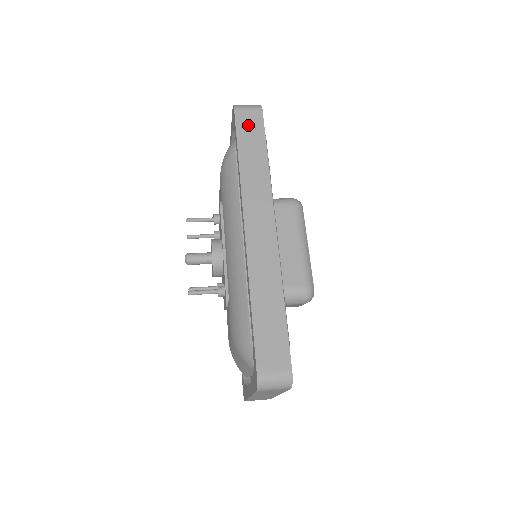
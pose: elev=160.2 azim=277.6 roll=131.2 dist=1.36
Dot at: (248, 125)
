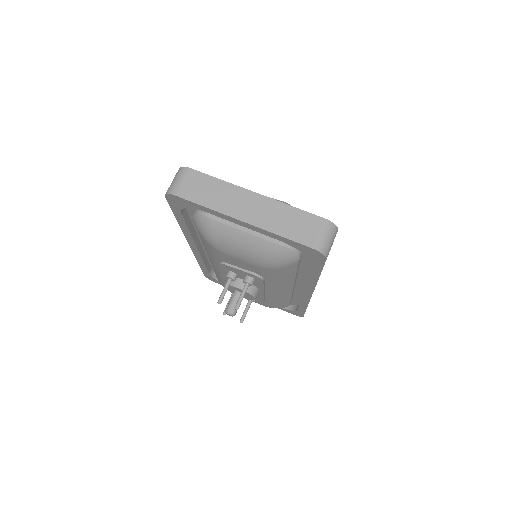
Dot at: occluded
